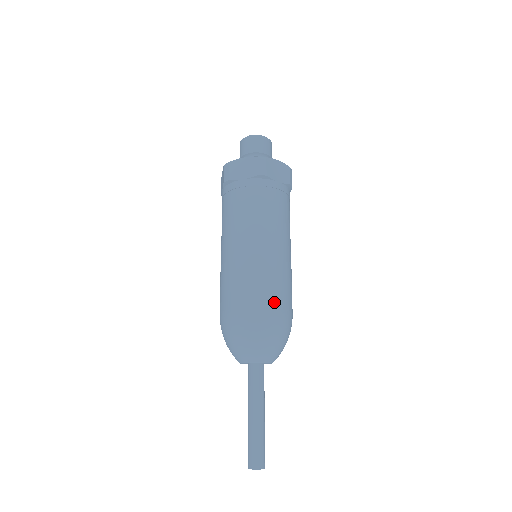
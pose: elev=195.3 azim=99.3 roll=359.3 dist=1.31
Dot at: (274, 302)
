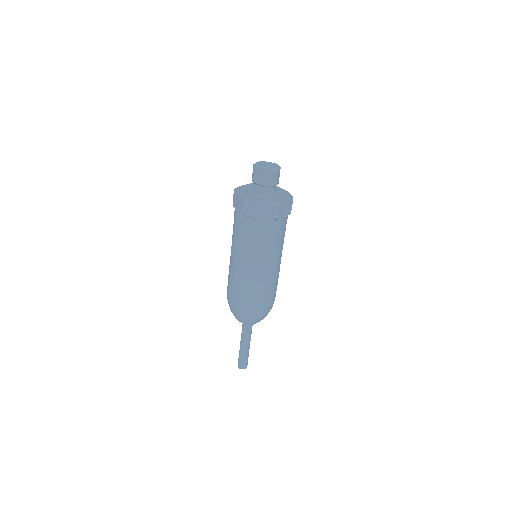
Dot at: (244, 300)
